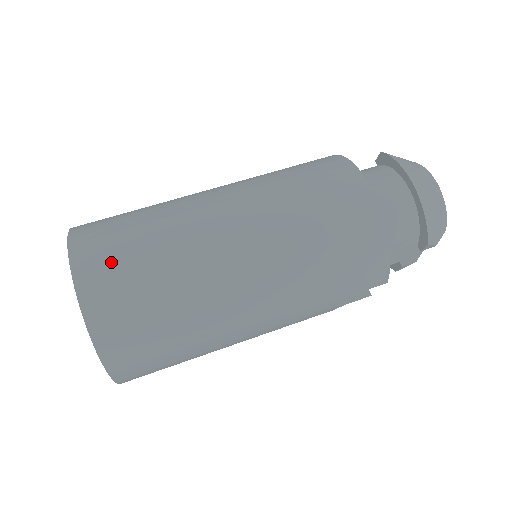
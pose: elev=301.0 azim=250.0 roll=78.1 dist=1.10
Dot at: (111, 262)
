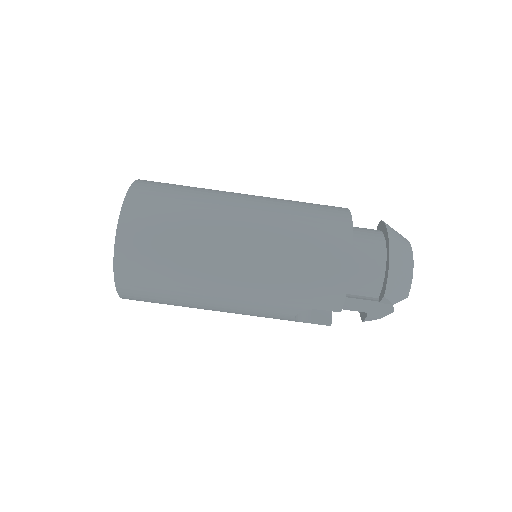
Dot at: (152, 204)
